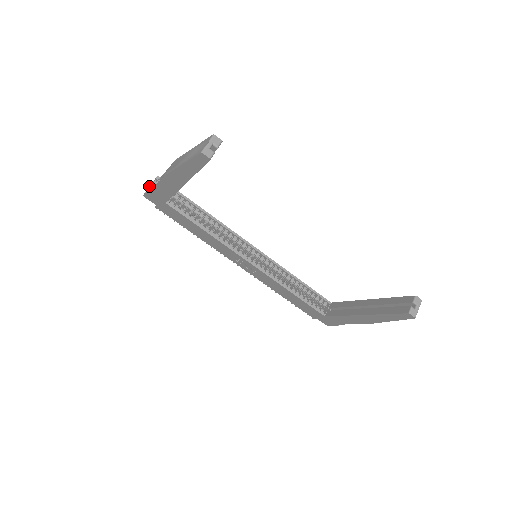
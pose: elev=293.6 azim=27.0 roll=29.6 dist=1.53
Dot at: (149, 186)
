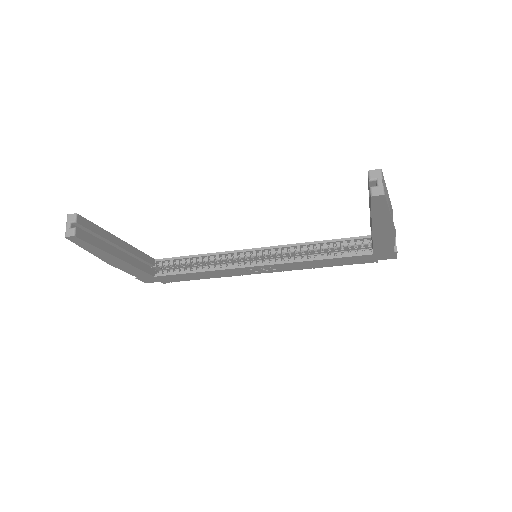
Dot at: occluded
